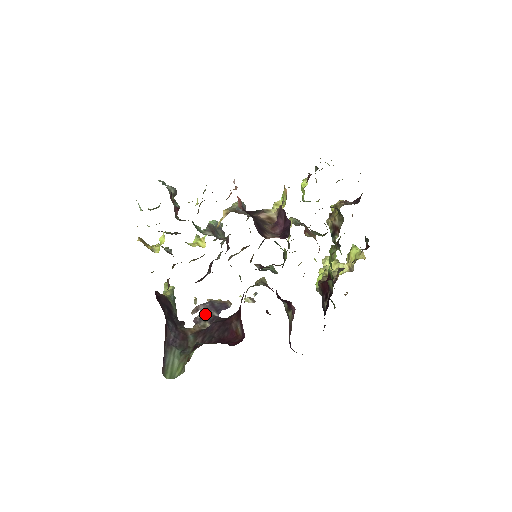
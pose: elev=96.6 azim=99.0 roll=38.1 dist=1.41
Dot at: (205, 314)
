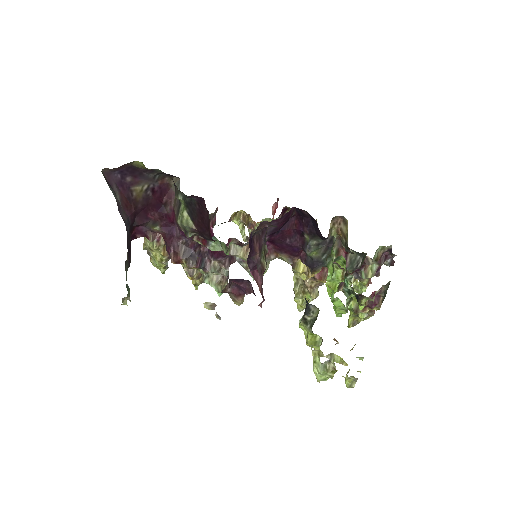
Dot at: occluded
